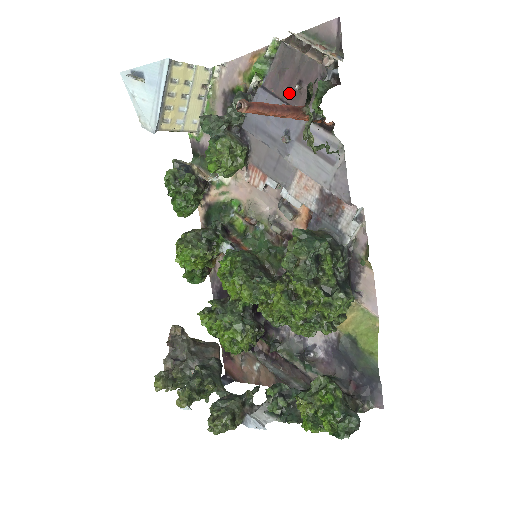
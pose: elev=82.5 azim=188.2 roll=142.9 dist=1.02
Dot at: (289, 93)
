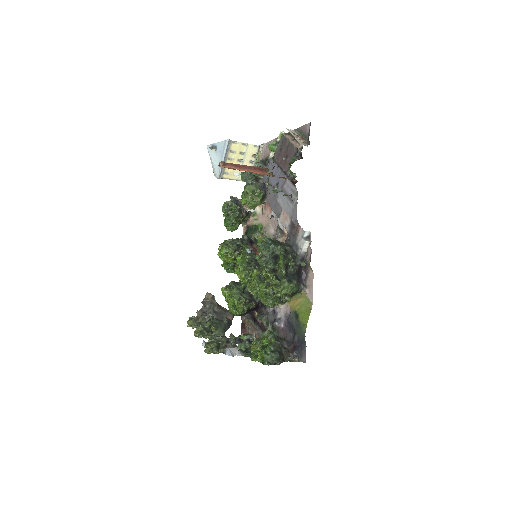
Dot at: (282, 162)
